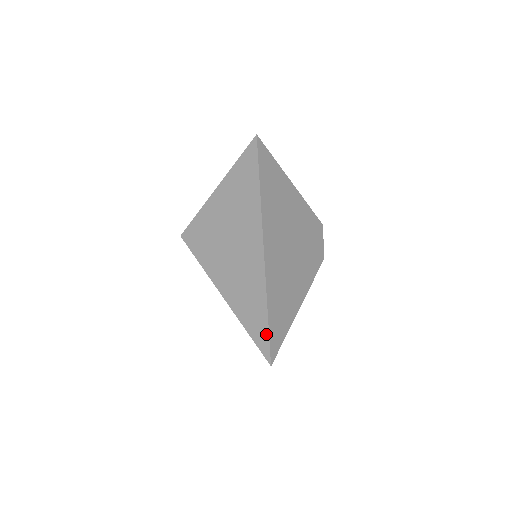
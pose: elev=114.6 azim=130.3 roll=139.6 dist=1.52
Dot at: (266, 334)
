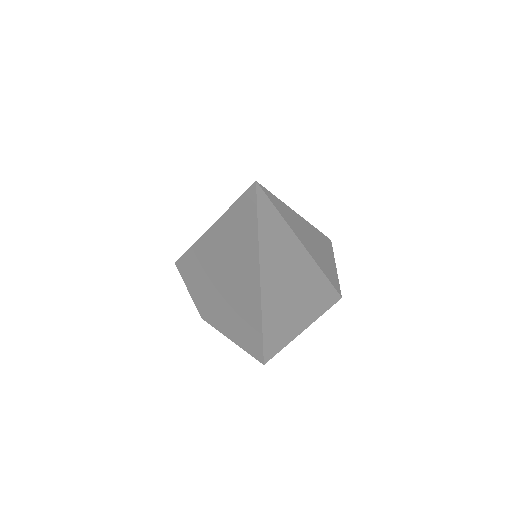
Dot at: occluded
